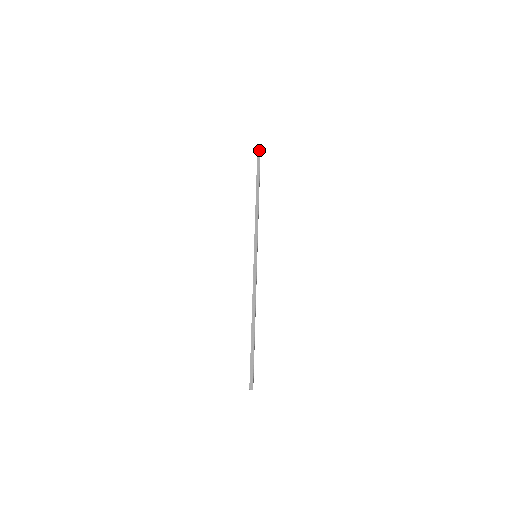
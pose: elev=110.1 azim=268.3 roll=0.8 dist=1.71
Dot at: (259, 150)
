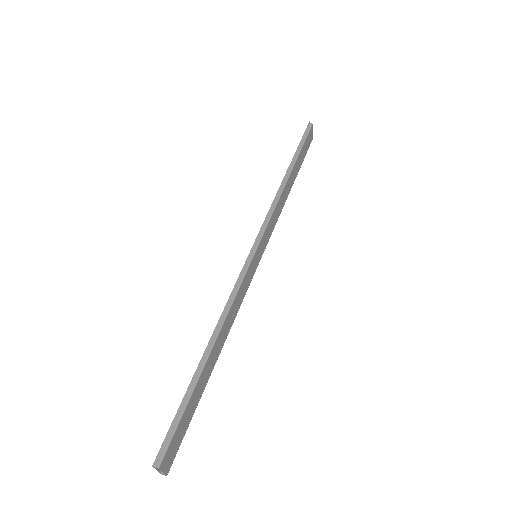
Dot at: (308, 129)
